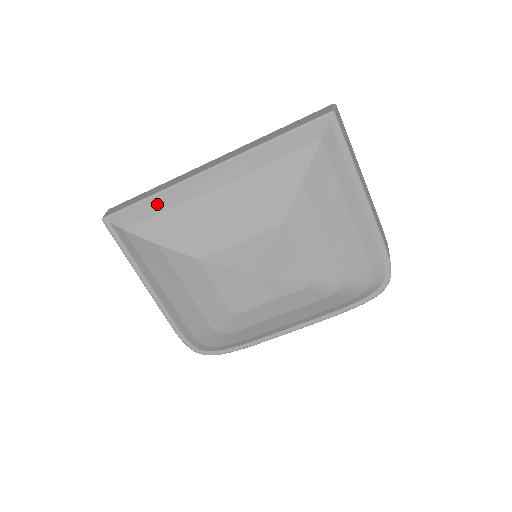
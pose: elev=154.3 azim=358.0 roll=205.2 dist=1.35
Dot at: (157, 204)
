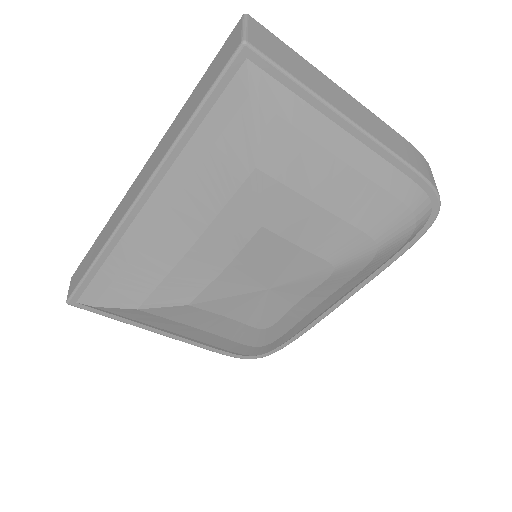
Dot at: (108, 265)
